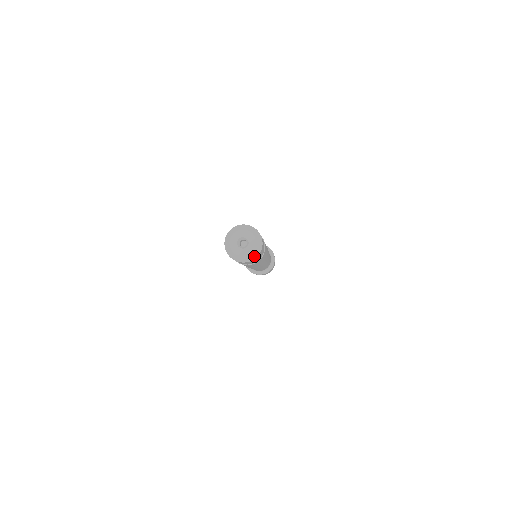
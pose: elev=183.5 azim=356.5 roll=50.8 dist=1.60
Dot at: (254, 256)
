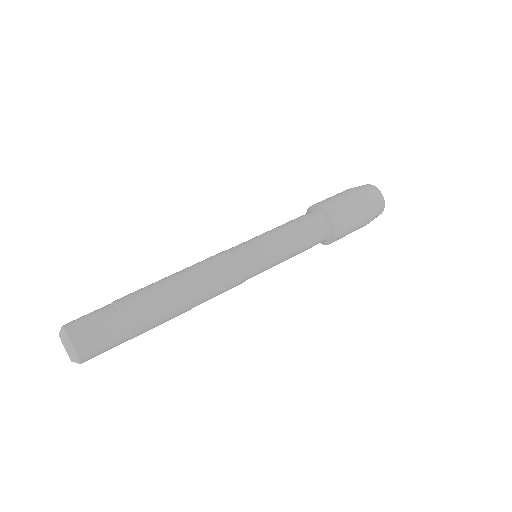
Dot at: occluded
